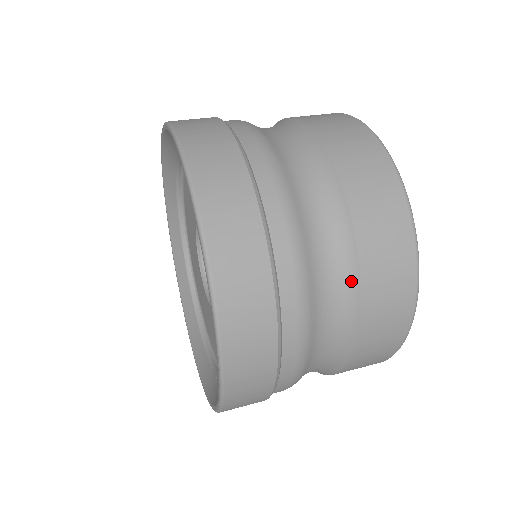
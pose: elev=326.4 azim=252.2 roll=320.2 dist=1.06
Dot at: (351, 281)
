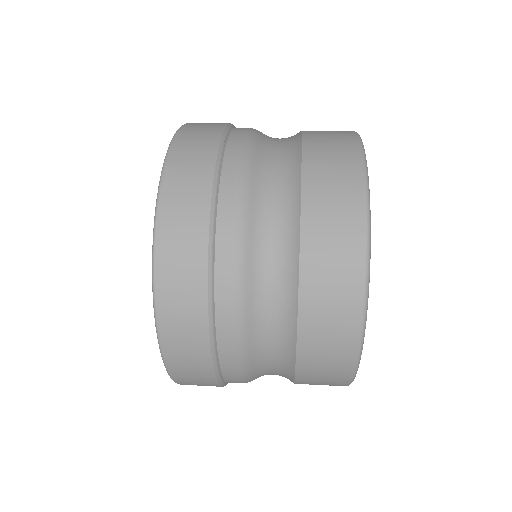
Dot at: (289, 365)
